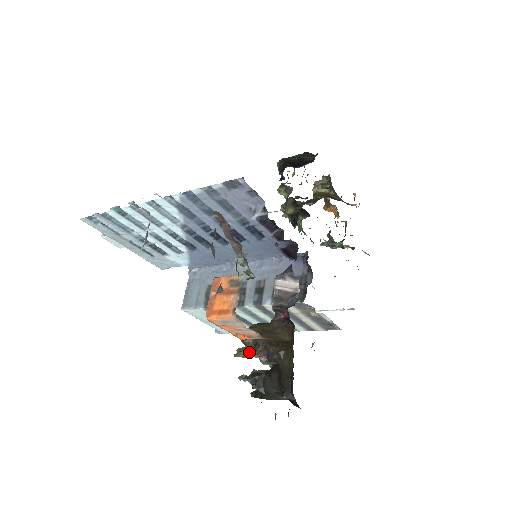
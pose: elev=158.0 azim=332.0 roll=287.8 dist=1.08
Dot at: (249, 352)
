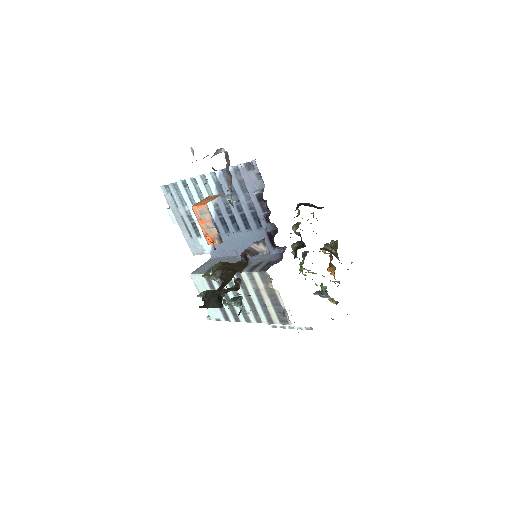
Dot at: (212, 275)
